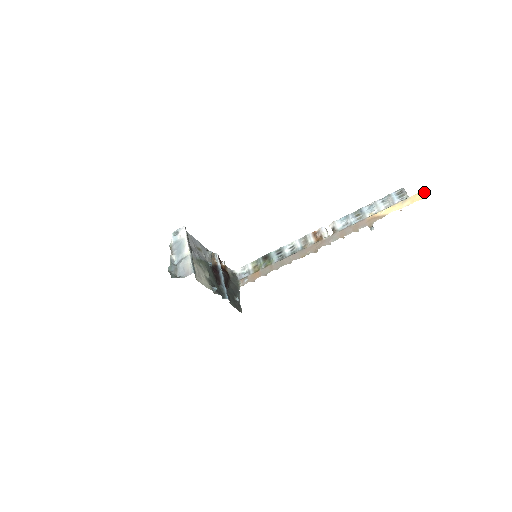
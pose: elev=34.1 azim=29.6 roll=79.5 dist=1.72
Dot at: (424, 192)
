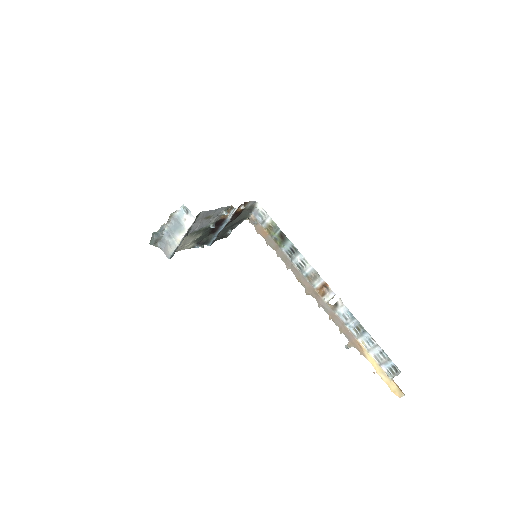
Dot at: (400, 394)
